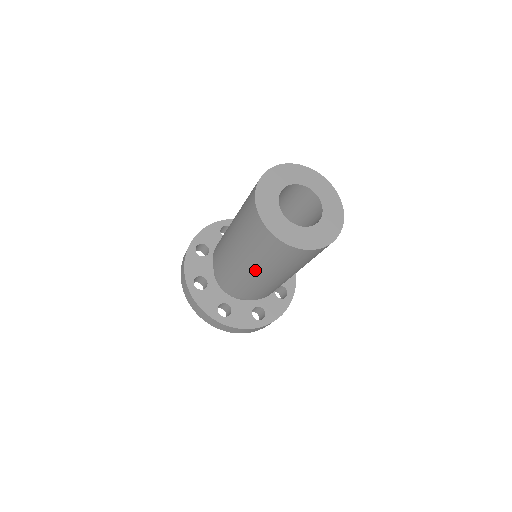
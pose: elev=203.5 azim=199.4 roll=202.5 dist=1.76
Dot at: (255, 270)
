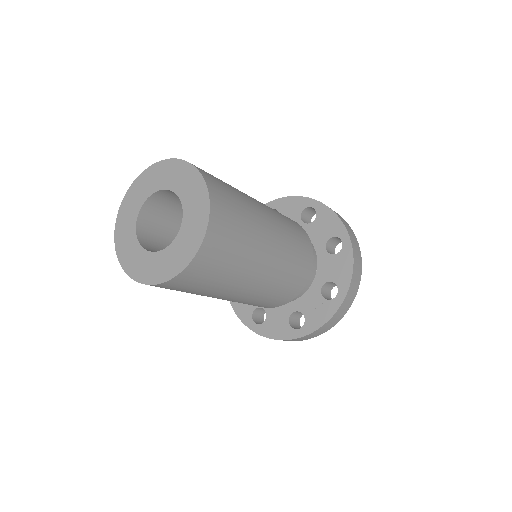
Dot at: occluded
